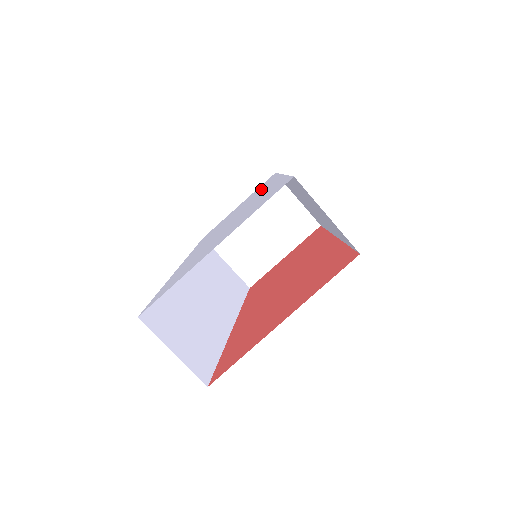
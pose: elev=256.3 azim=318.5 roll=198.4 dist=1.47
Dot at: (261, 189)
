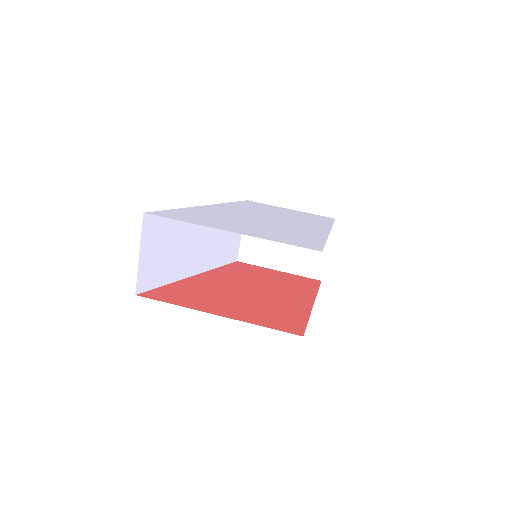
Dot at: (311, 220)
